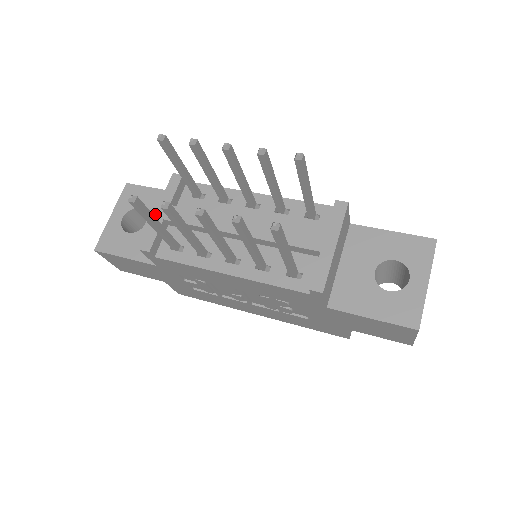
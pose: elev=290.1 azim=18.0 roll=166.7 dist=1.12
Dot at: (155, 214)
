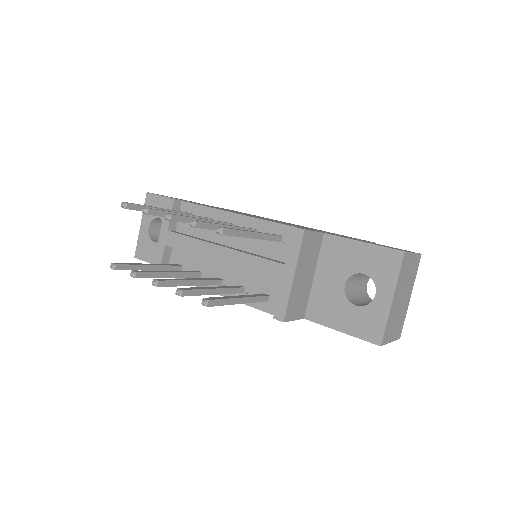
Dot at: (159, 240)
